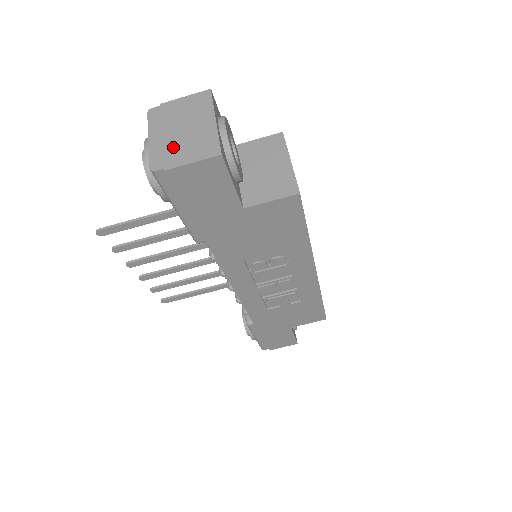
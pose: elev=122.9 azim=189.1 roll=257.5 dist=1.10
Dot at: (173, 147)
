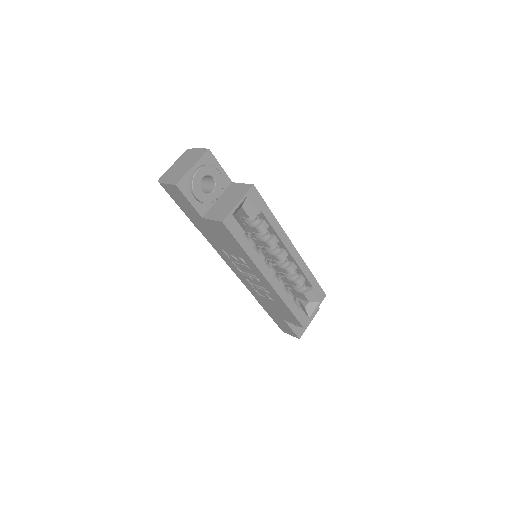
Dot at: (172, 173)
